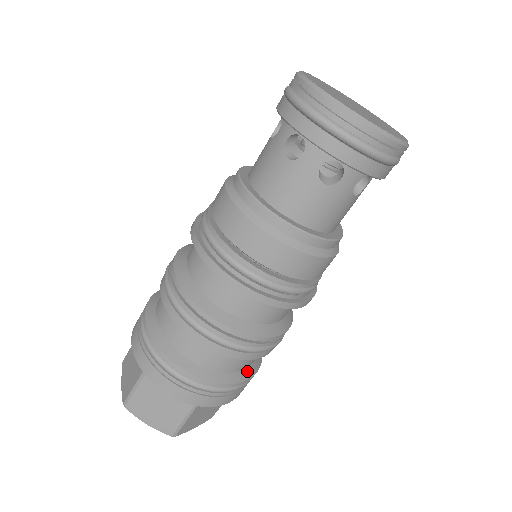
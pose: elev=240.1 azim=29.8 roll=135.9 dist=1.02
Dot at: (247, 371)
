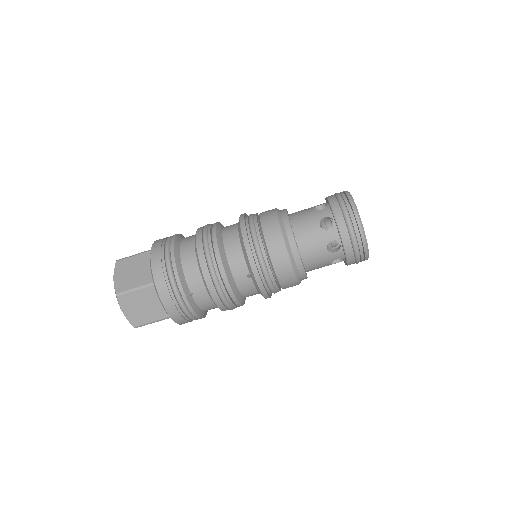
Dot at: (191, 298)
